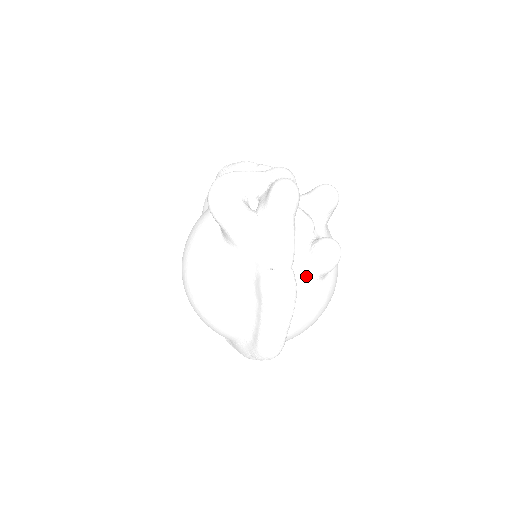
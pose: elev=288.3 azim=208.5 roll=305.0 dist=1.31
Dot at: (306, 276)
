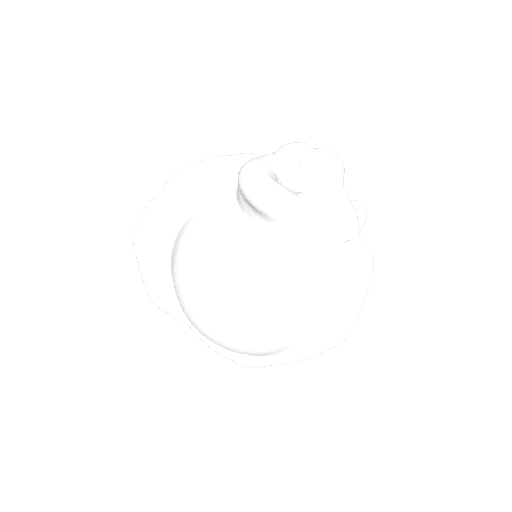
Dot at: occluded
